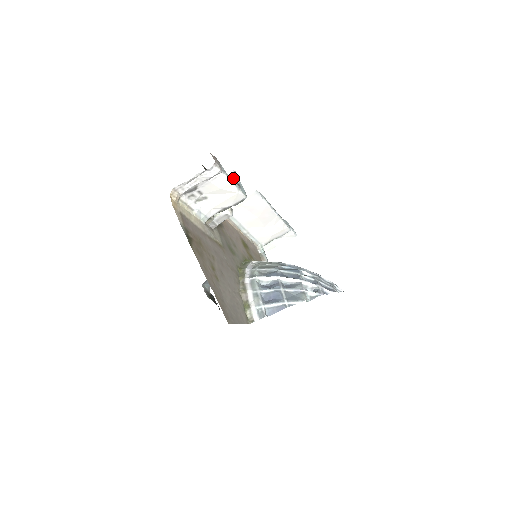
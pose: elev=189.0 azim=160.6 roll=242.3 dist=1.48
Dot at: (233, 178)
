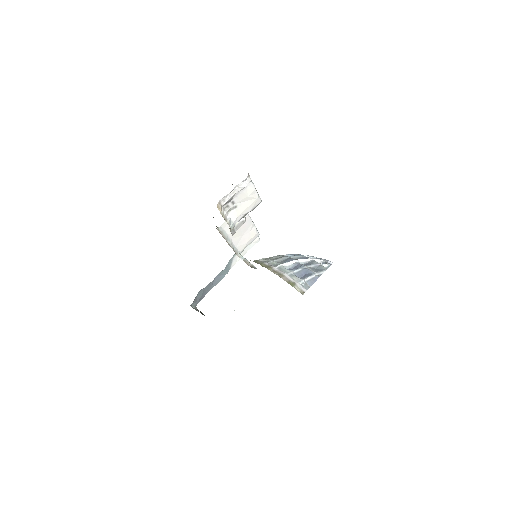
Dot at: occluded
